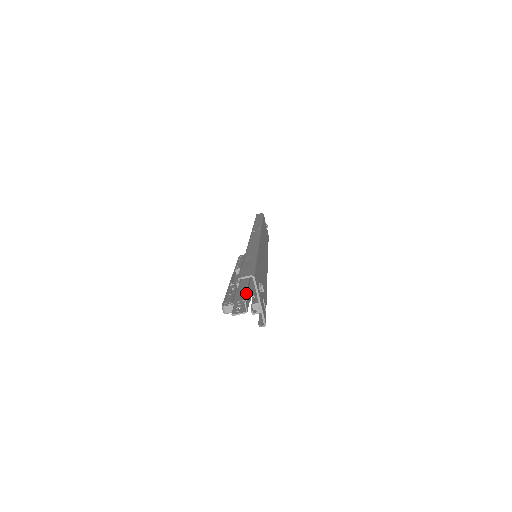
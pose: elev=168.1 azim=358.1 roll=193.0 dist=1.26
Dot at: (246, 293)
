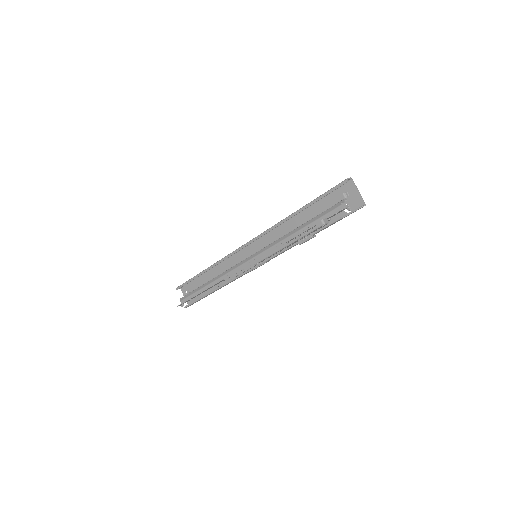
Dot at: occluded
